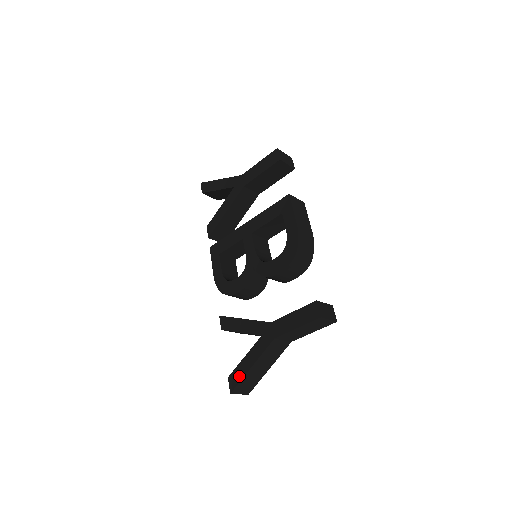
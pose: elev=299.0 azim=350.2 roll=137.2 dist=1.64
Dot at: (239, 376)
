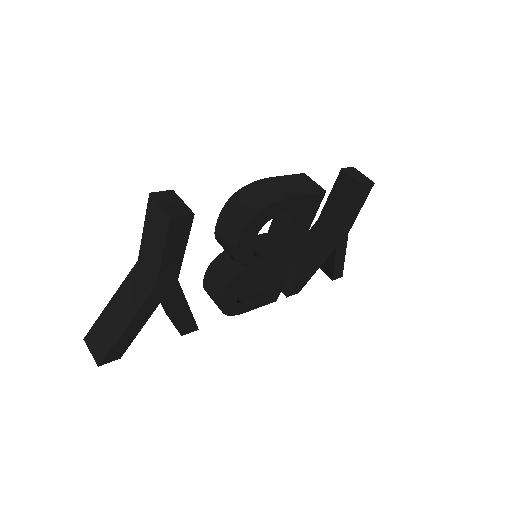
Dot at: occluded
